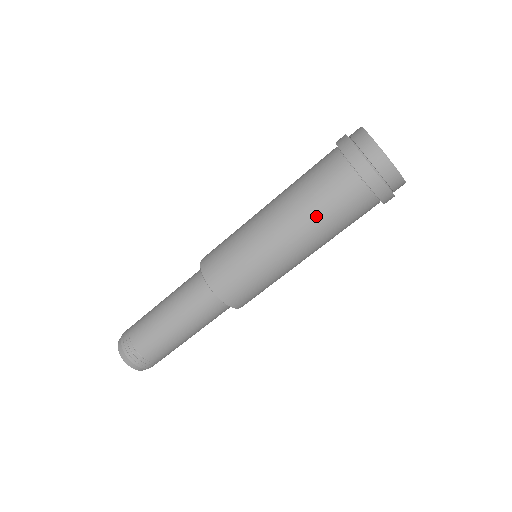
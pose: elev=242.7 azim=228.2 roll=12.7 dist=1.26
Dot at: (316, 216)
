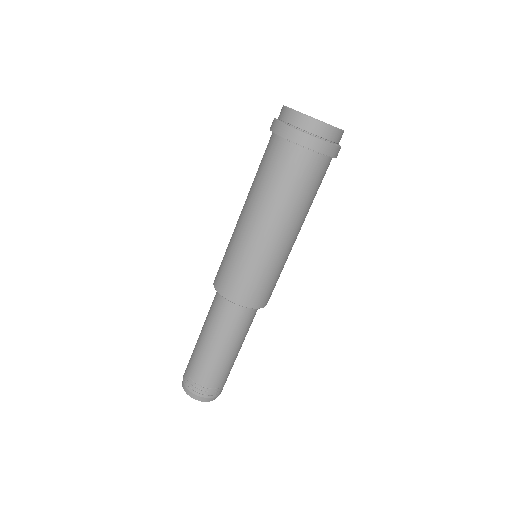
Dot at: (276, 194)
